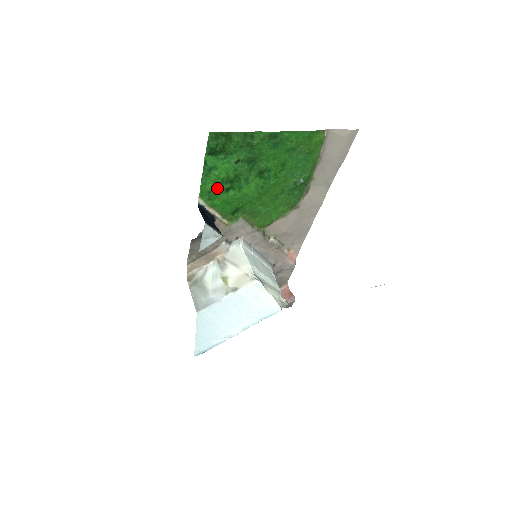
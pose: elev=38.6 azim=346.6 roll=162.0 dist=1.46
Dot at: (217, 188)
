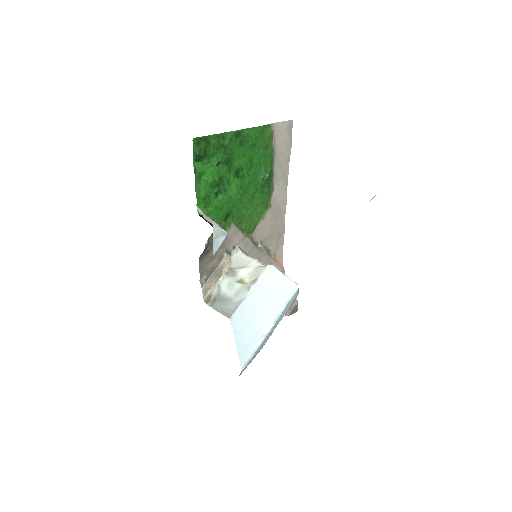
Dot at: (208, 194)
